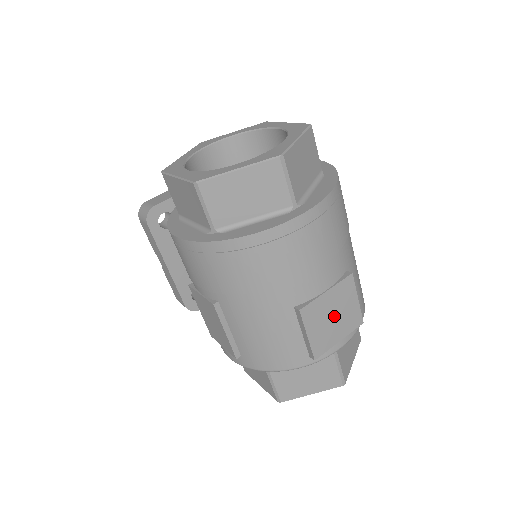
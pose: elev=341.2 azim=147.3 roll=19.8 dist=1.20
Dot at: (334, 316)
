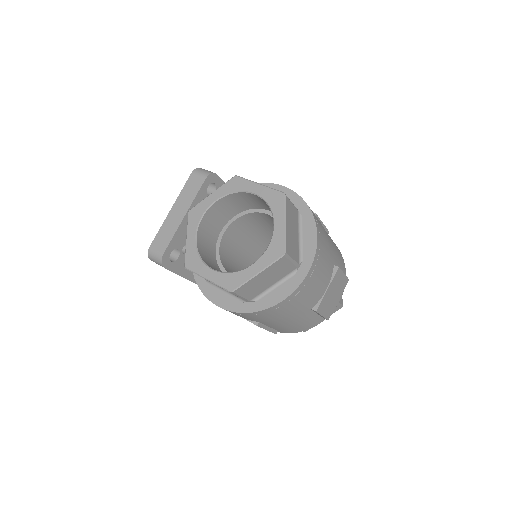
Dot at: (333, 294)
